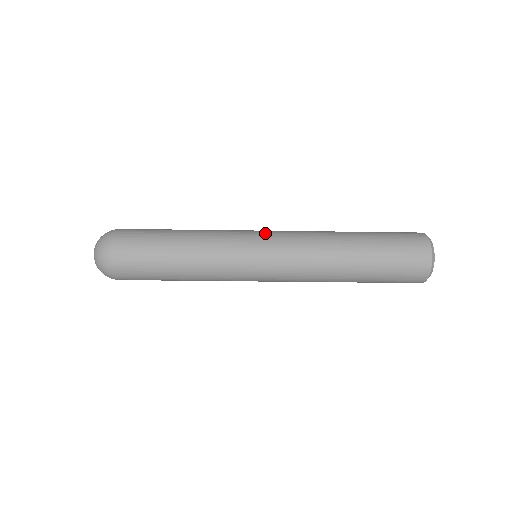
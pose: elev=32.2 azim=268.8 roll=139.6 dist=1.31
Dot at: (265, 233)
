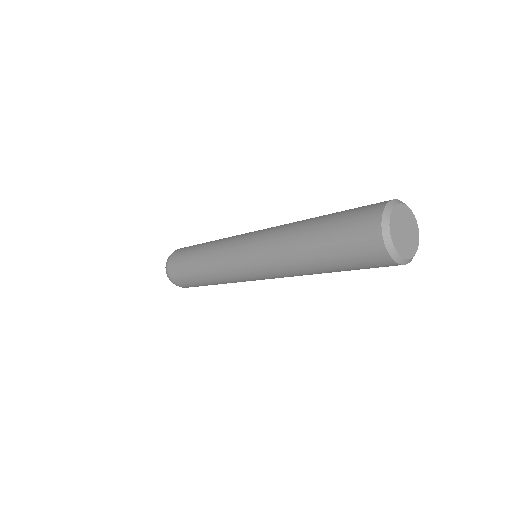
Dot at: (243, 245)
